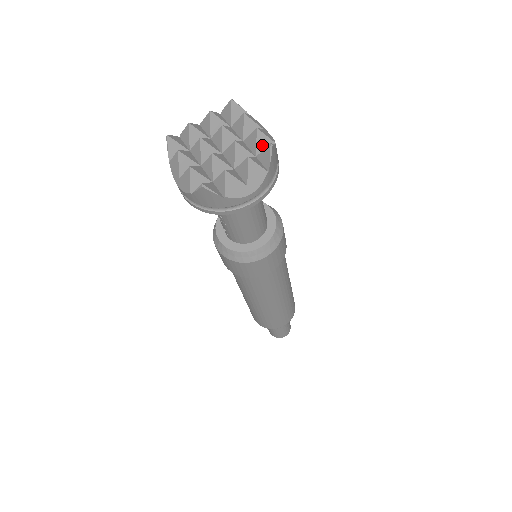
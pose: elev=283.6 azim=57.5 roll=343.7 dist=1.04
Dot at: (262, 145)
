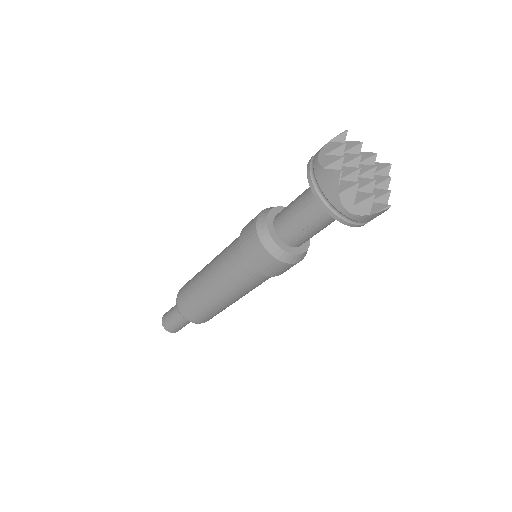
Dot at: occluded
